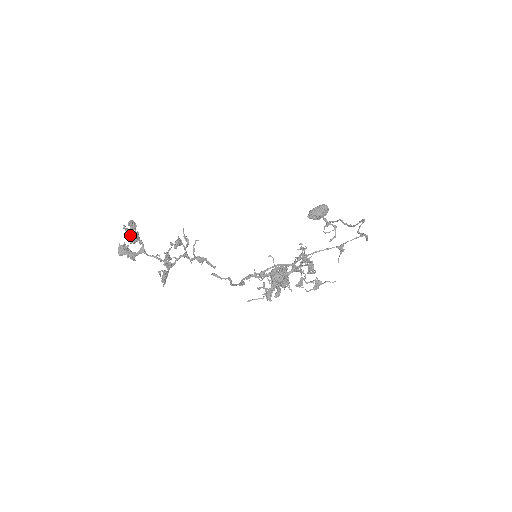
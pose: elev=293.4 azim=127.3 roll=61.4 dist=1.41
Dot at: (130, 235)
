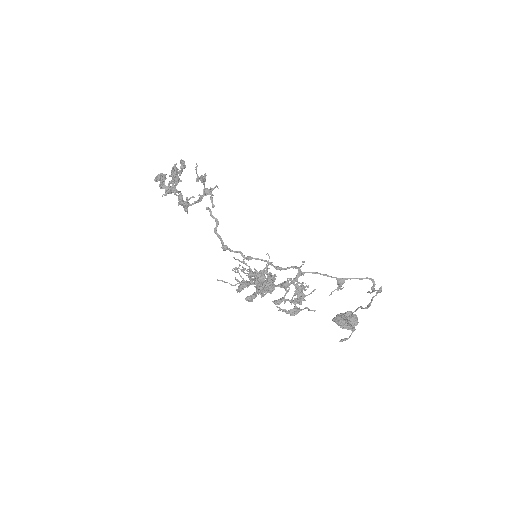
Dot at: (175, 170)
